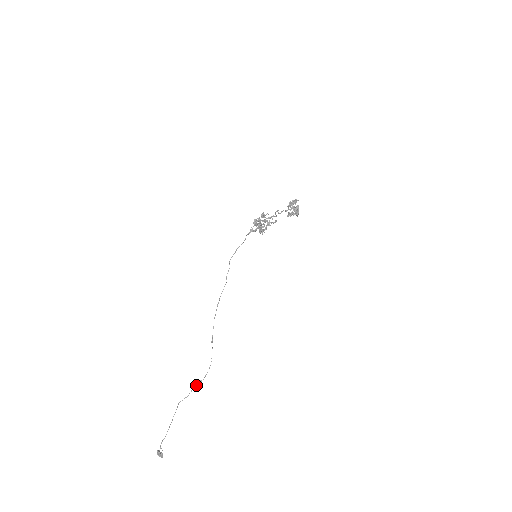
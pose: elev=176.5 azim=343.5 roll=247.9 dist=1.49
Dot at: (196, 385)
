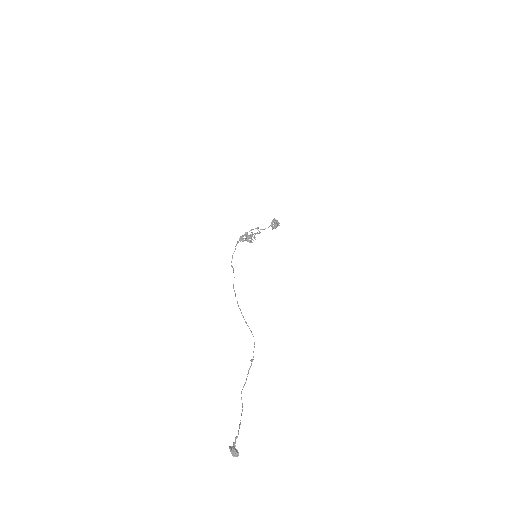
Dot at: (250, 367)
